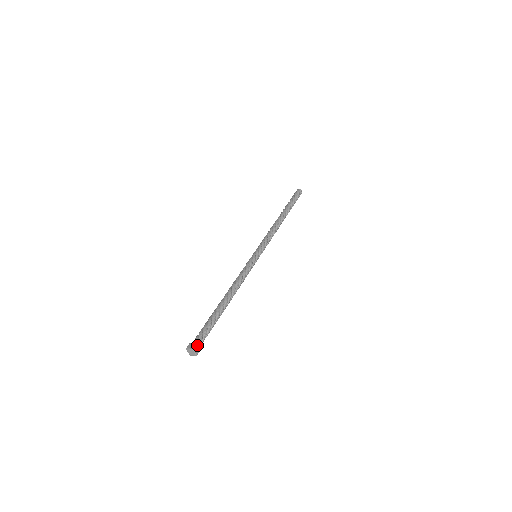
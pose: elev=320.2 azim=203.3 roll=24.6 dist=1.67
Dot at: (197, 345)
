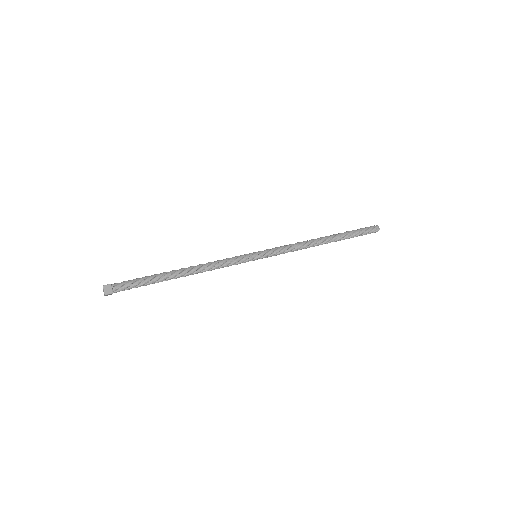
Dot at: (111, 286)
